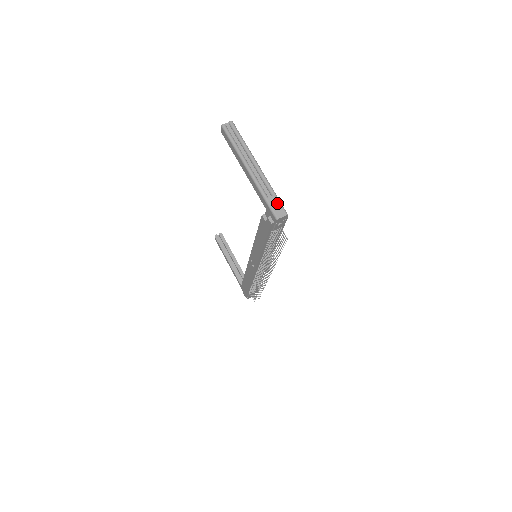
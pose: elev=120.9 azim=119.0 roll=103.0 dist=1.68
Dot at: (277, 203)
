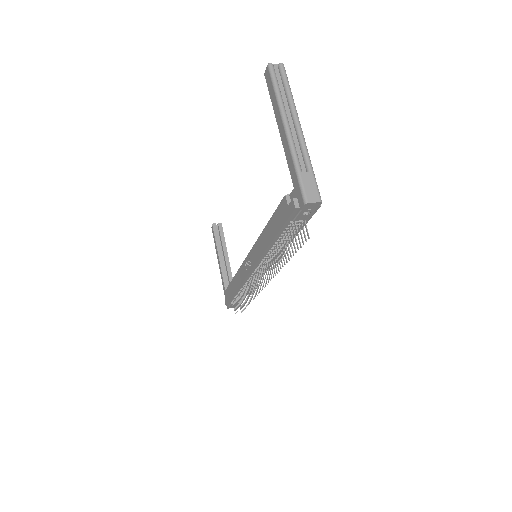
Dot at: (312, 182)
